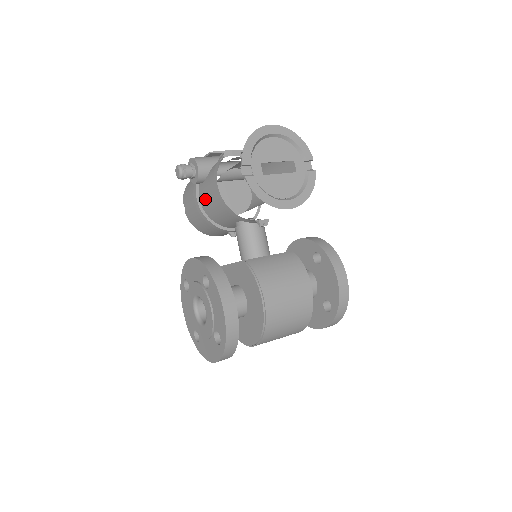
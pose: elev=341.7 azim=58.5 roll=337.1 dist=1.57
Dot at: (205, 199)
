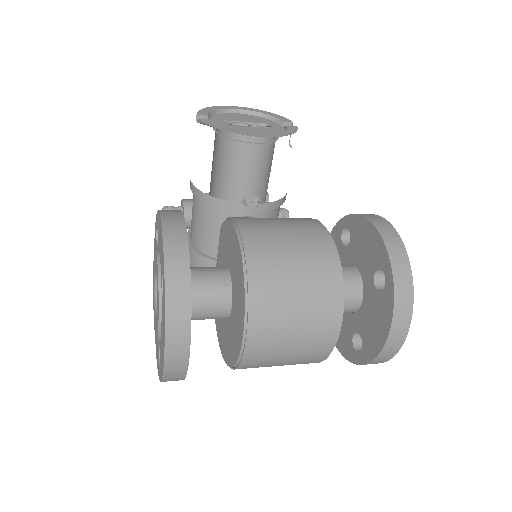
Dot at: (192, 227)
